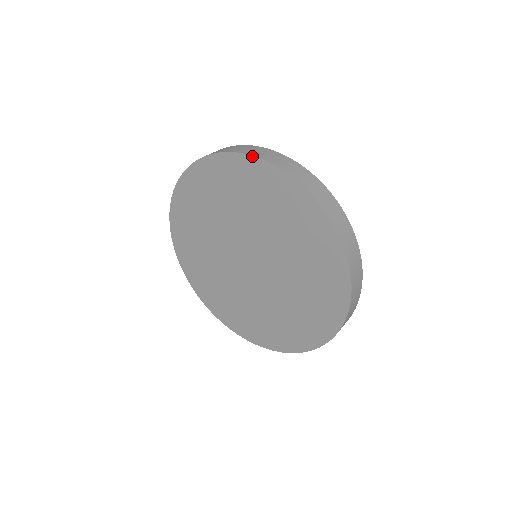
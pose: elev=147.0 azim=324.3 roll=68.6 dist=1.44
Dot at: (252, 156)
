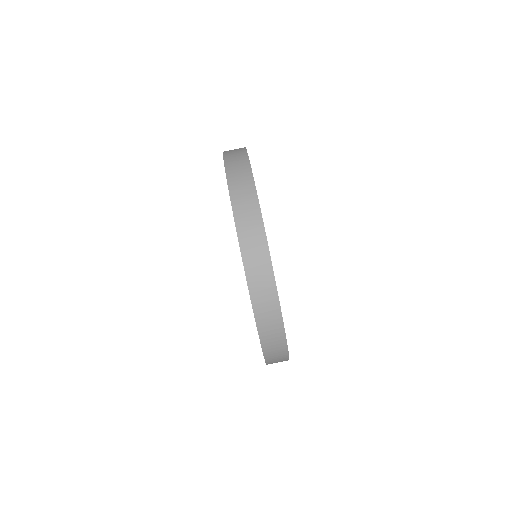
Dot at: (262, 349)
